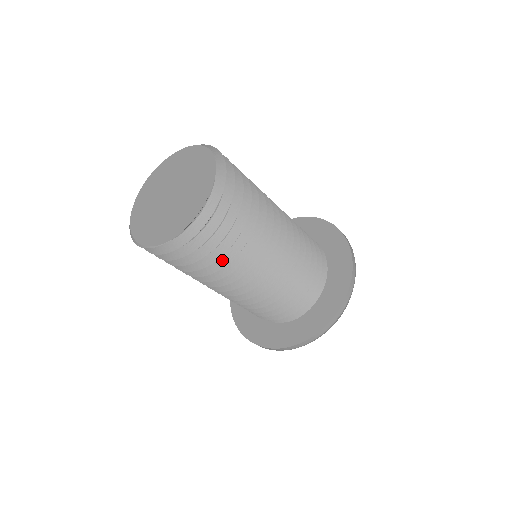
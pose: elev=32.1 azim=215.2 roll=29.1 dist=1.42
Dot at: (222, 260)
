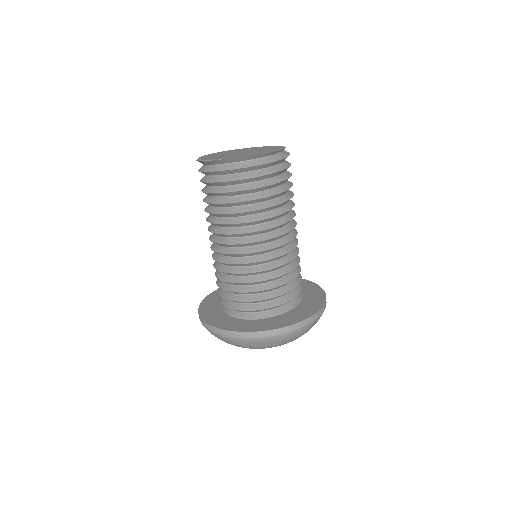
Dot at: (238, 209)
